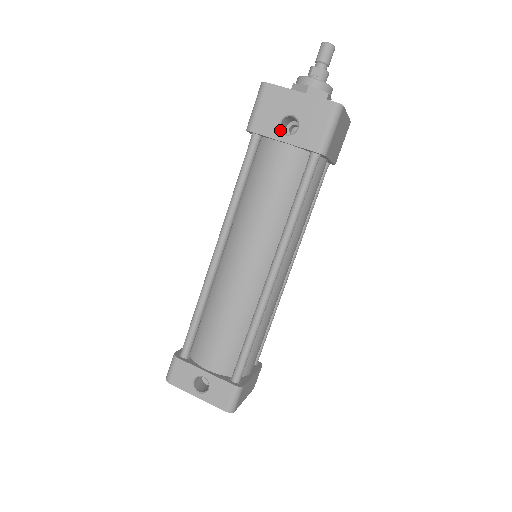
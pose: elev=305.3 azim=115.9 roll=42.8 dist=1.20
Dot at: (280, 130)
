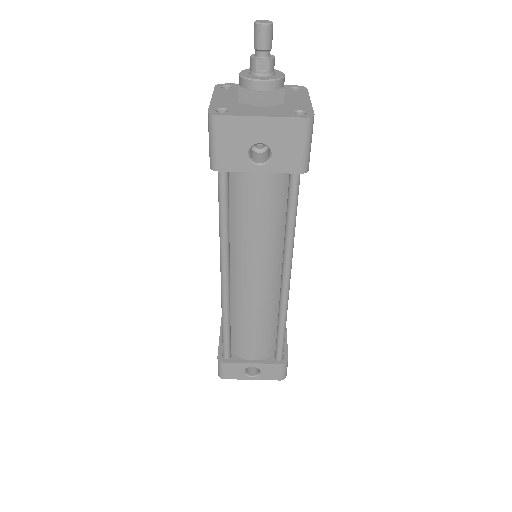
Dot at: (251, 162)
